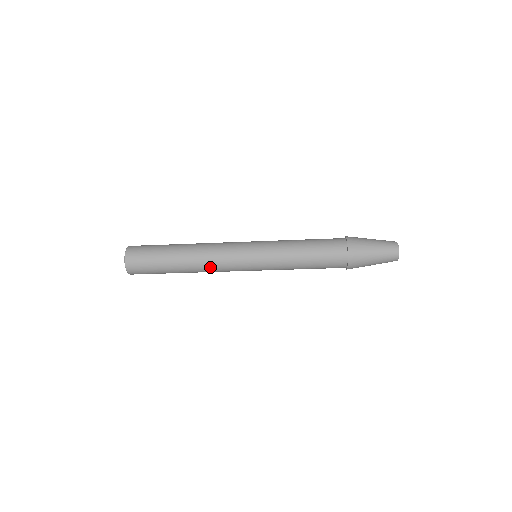
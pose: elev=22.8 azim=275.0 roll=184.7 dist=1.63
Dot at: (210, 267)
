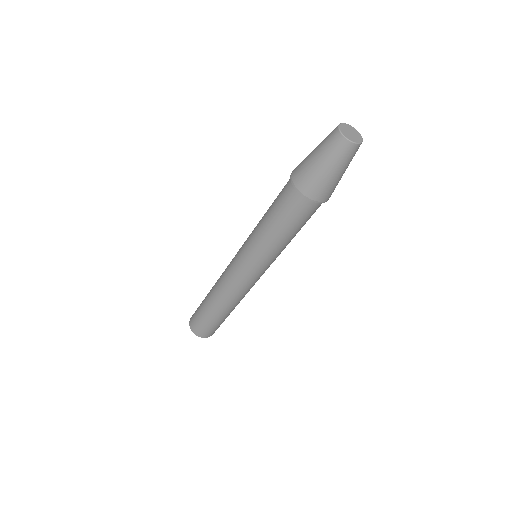
Dot at: (227, 293)
